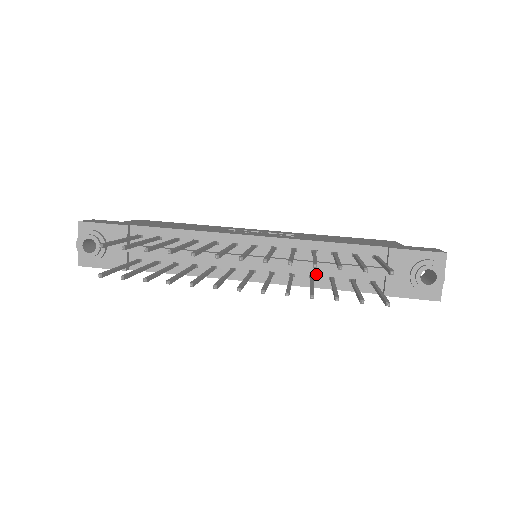
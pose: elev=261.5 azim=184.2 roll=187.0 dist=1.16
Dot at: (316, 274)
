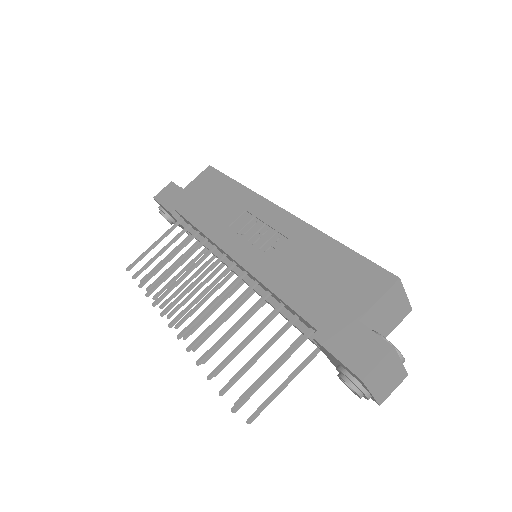
Dot at: occluded
